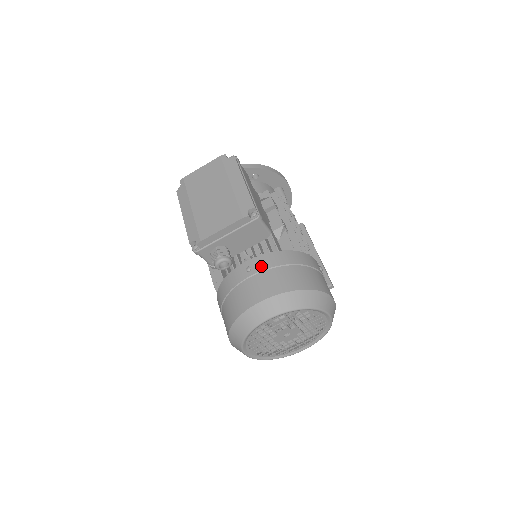
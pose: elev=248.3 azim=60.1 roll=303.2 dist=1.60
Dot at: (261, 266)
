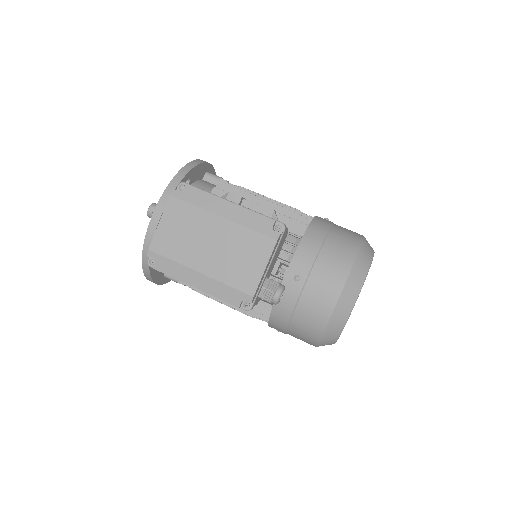
Dot at: (306, 265)
